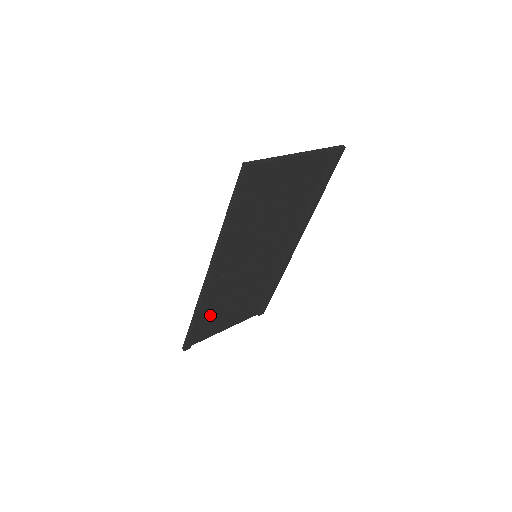
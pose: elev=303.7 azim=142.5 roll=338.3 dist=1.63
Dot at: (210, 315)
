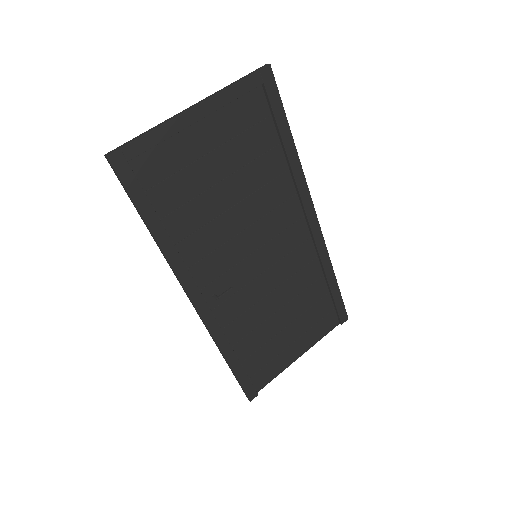
Dot at: (252, 348)
